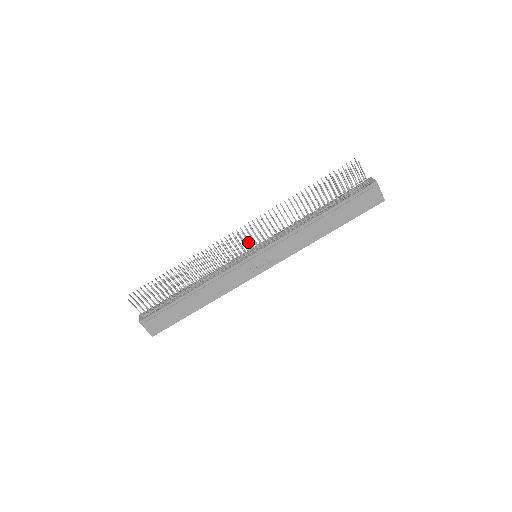
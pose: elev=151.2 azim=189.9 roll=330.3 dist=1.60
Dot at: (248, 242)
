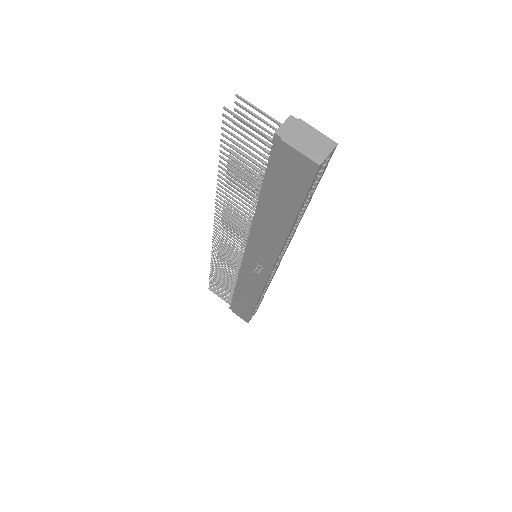
Dot at: occluded
